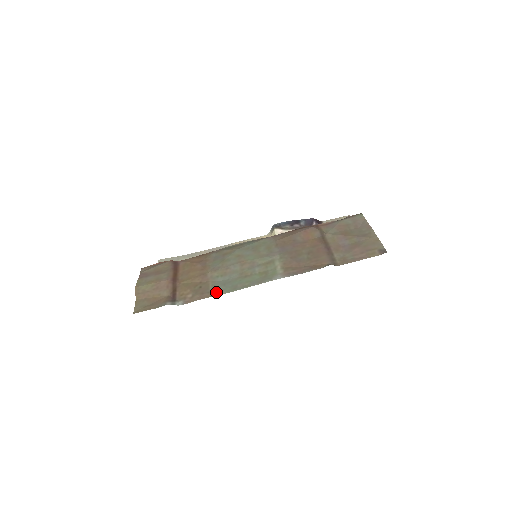
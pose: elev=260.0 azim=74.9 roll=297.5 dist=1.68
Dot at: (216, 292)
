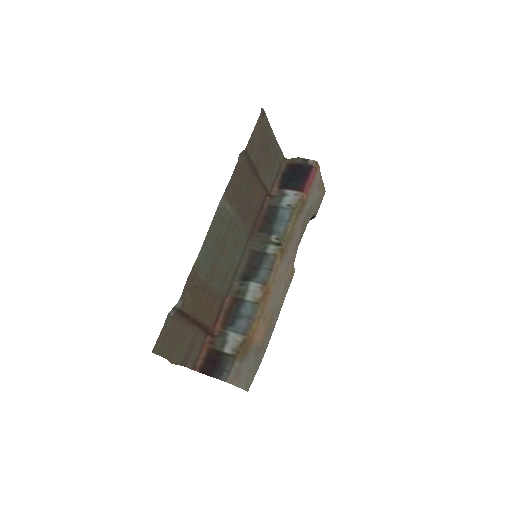
Dot at: (197, 265)
